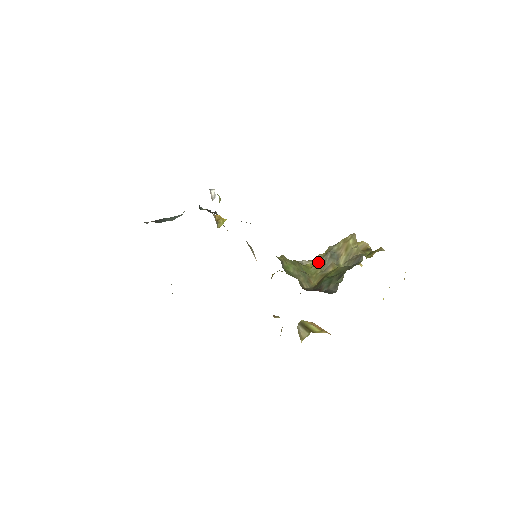
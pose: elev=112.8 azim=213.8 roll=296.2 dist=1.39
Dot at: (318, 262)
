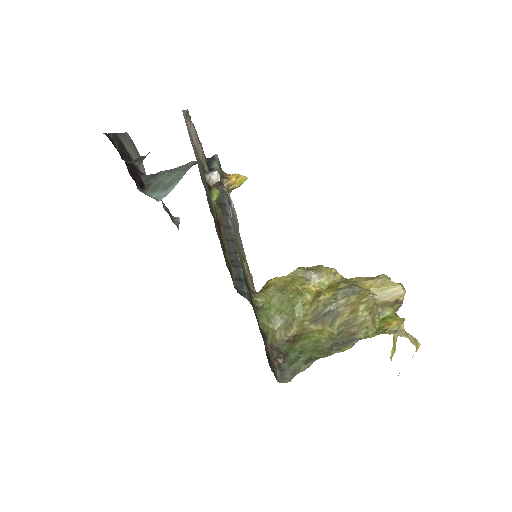
Dot at: (314, 306)
